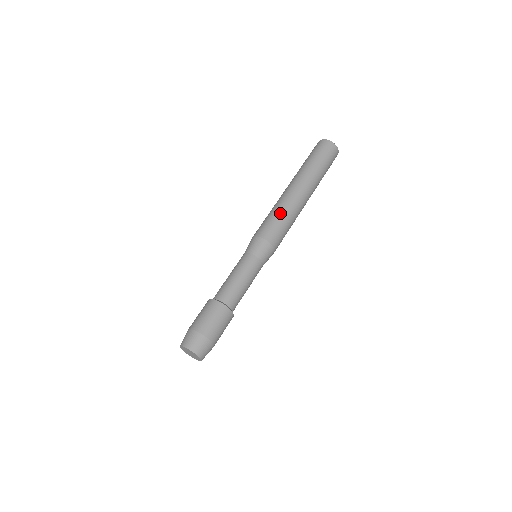
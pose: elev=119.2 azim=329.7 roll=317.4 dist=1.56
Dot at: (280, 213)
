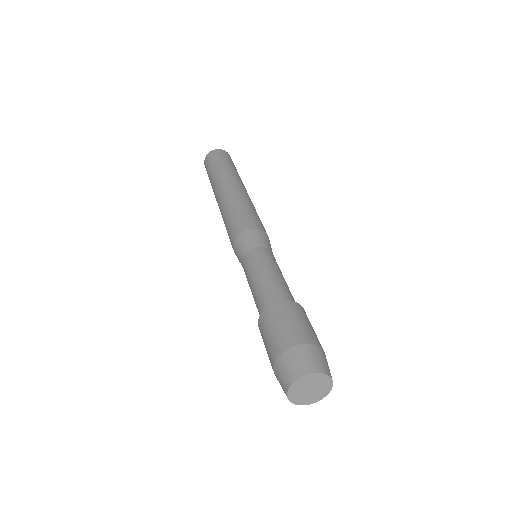
Dot at: (255, 210)
